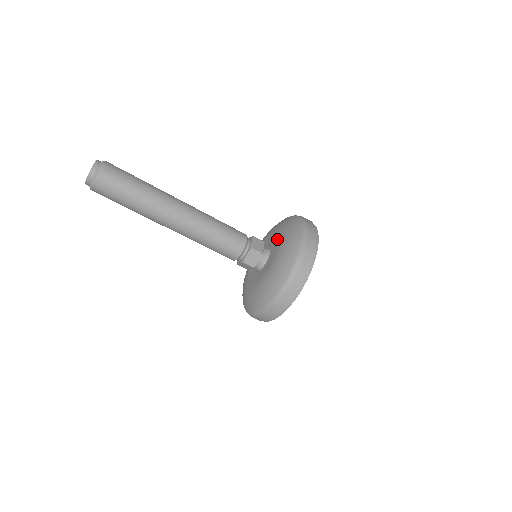
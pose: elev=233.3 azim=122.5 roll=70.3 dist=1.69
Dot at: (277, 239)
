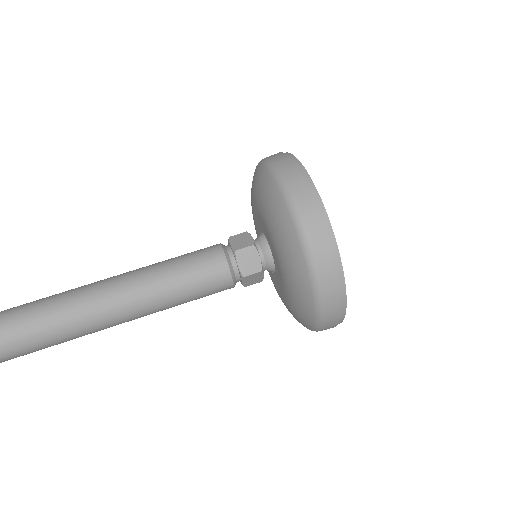
Dot at: (254, 224)
